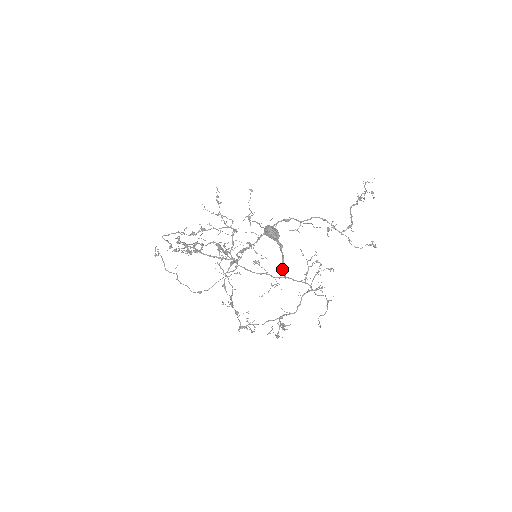
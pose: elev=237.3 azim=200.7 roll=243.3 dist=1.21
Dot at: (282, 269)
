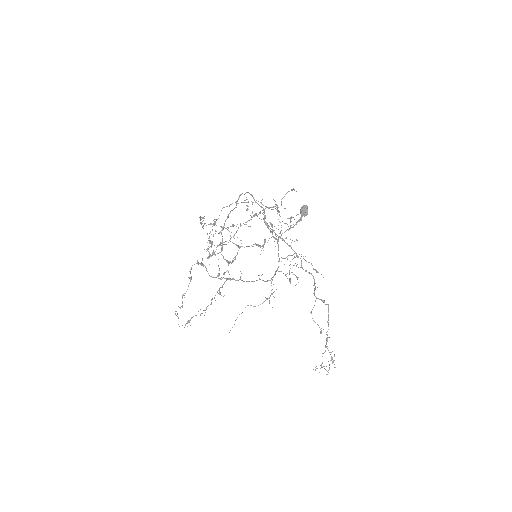
Dot at: (284, 232)
